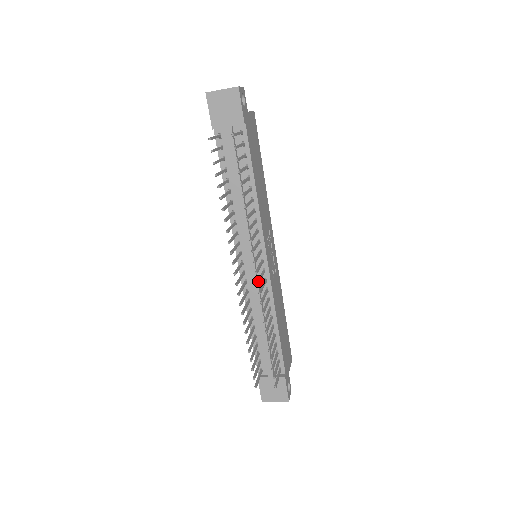
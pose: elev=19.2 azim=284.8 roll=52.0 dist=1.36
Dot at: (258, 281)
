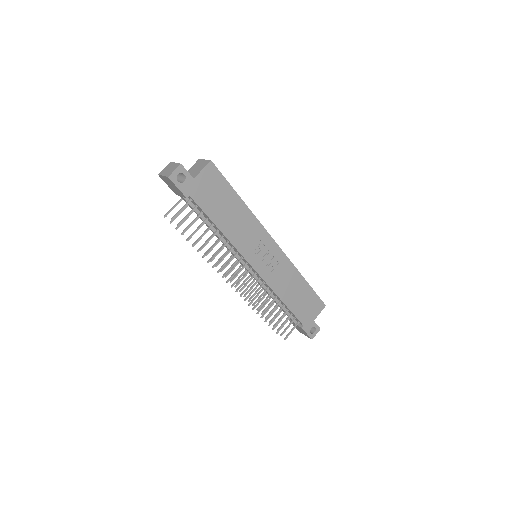
Dot at: (240, 290)
